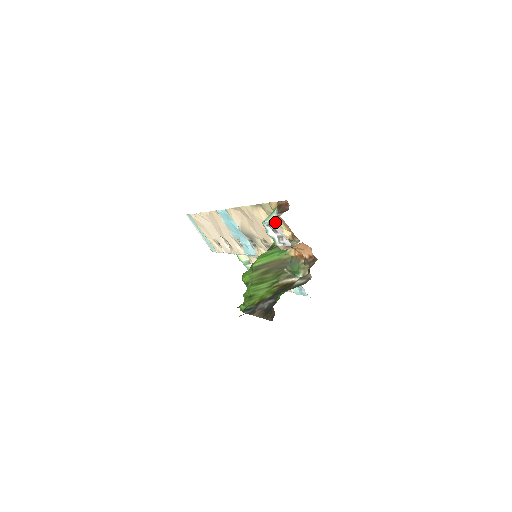
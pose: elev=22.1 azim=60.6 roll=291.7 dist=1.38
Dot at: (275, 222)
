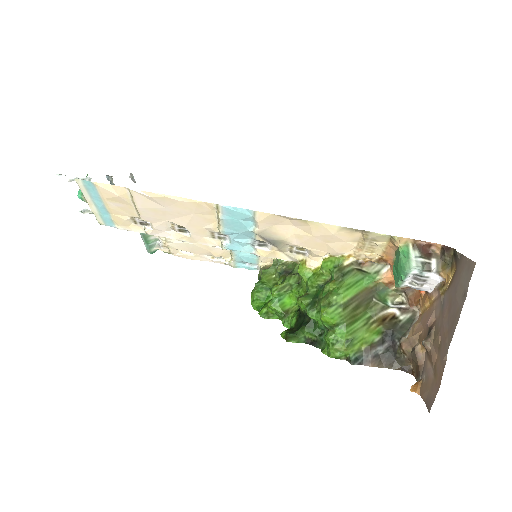
Dot at: (437, 276)
